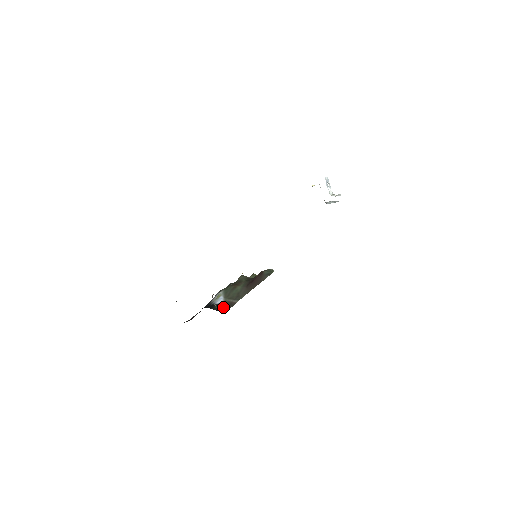
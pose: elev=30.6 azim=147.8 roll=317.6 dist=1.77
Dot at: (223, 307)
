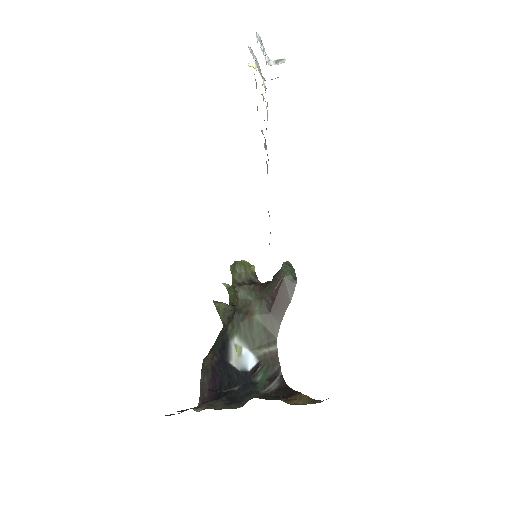
Dot at: (269, 373)
